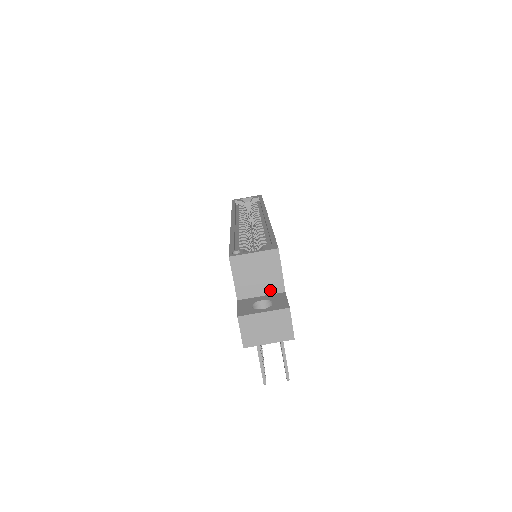
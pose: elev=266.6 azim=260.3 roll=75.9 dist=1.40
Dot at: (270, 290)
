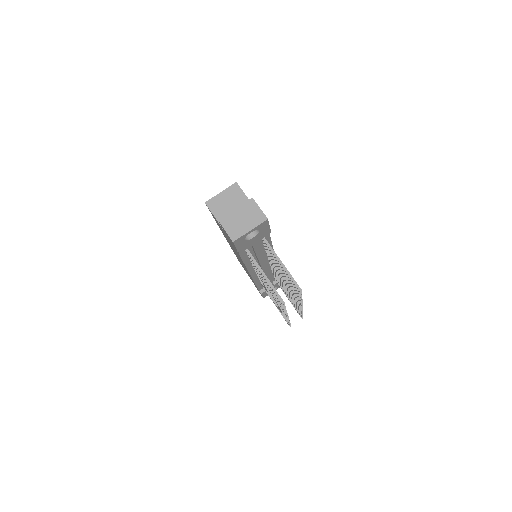
Dot at: occluded
